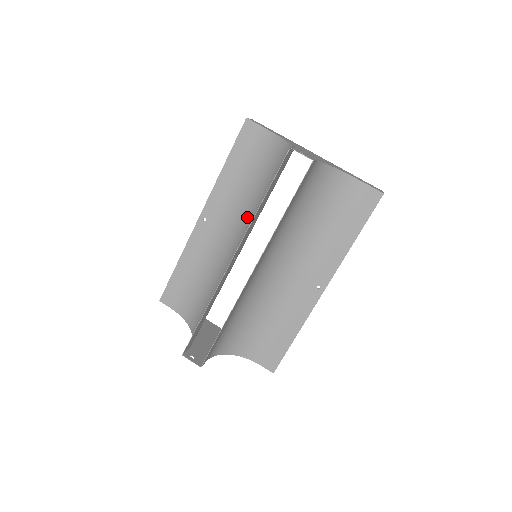
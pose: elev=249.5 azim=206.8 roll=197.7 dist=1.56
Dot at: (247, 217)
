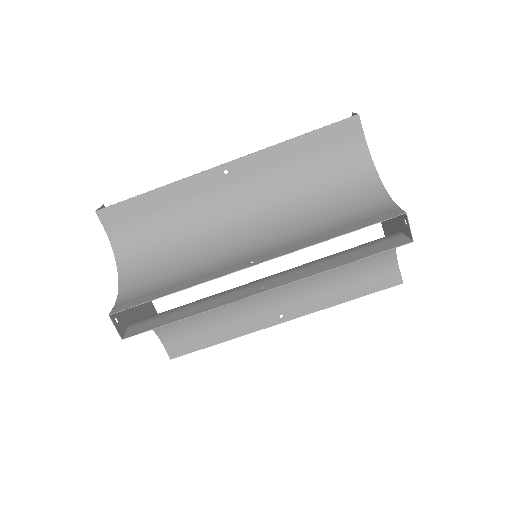
Dot at: (279, 213)
